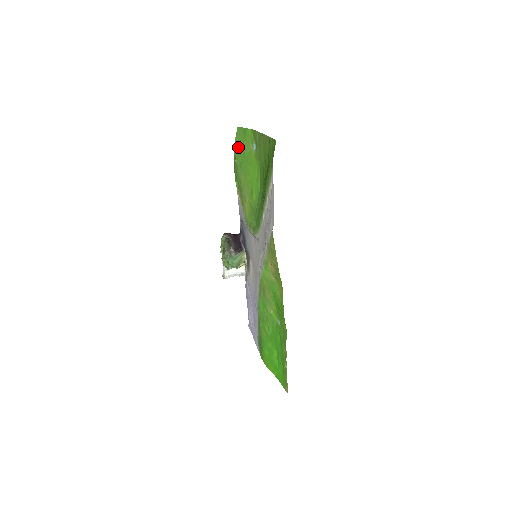
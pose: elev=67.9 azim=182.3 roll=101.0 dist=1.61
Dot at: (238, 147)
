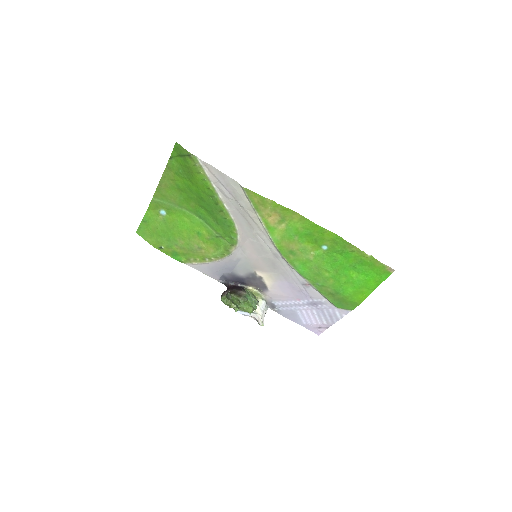
Dot at: (153, 238)
